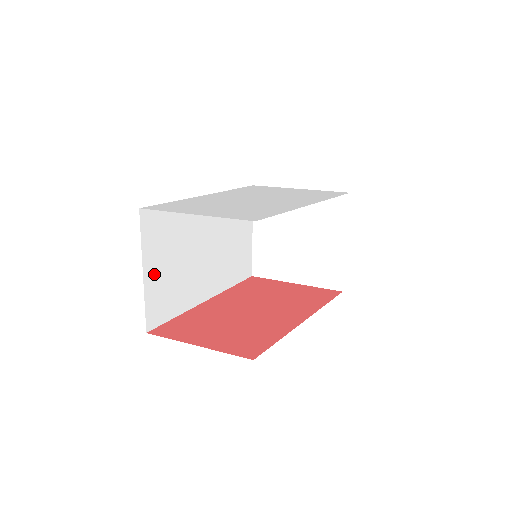
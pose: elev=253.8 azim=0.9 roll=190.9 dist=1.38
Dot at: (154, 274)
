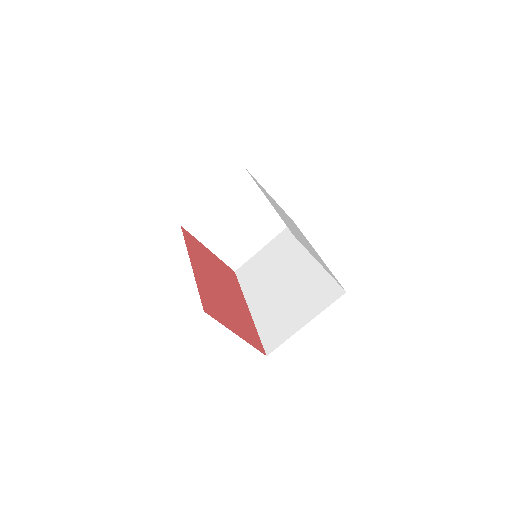
Dot at: occluded
